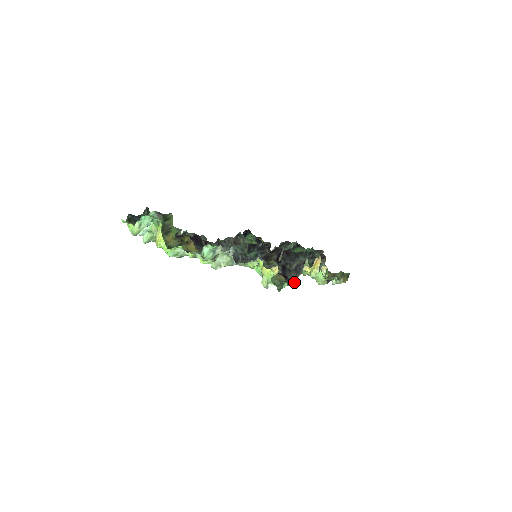
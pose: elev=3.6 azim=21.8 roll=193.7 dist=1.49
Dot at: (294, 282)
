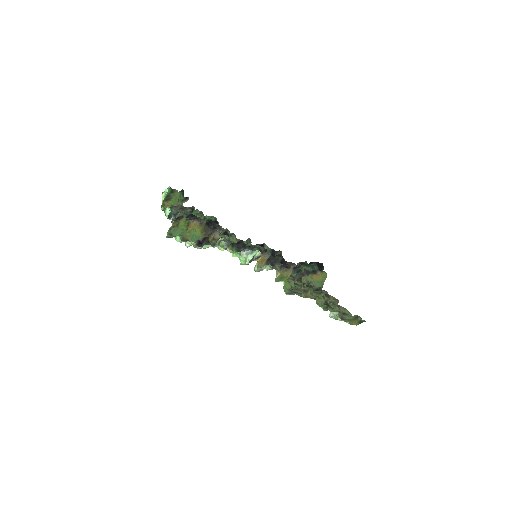
Dot at: (201, 248)
